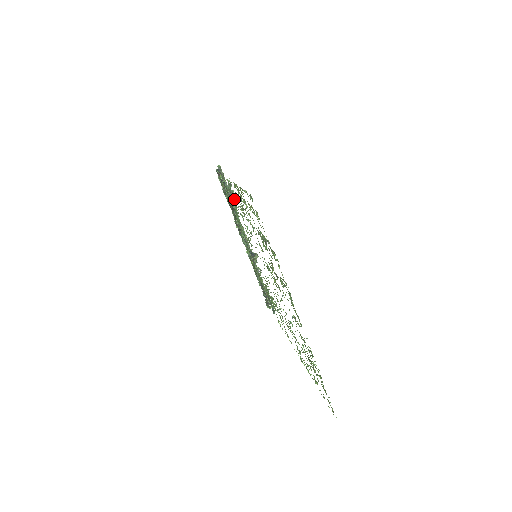
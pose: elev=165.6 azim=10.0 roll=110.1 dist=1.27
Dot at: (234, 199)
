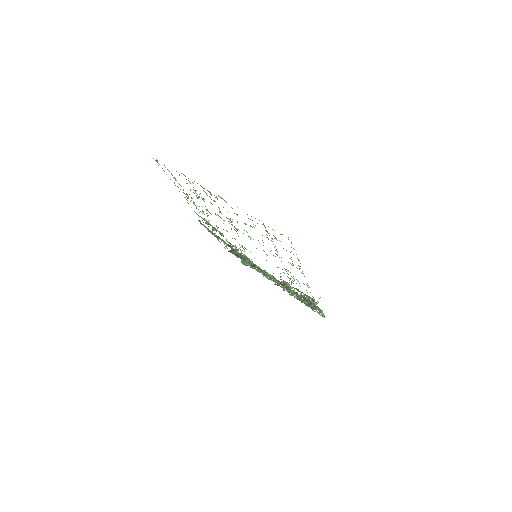
Dot at: occluded
